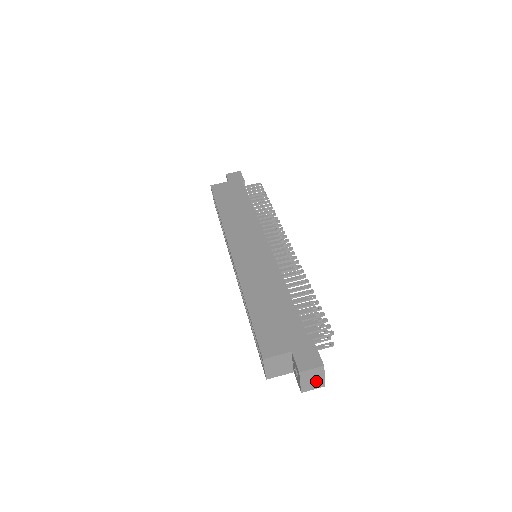
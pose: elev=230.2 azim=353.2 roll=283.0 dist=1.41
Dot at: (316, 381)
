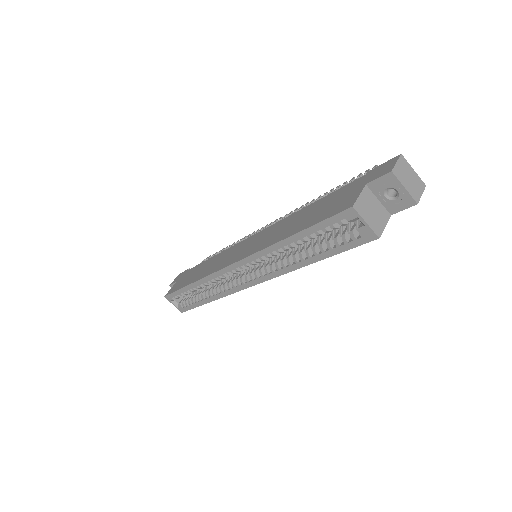
Dot at: (414, 180)
